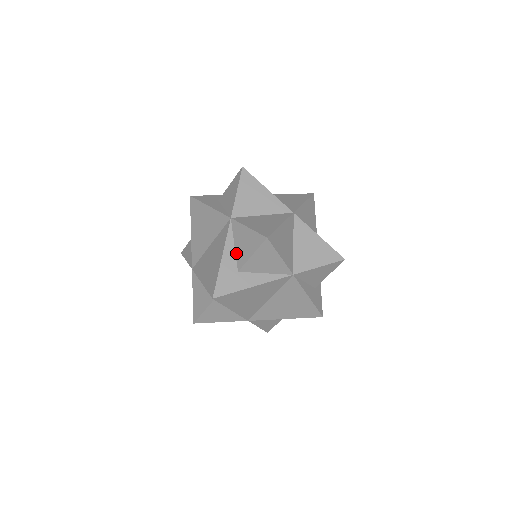
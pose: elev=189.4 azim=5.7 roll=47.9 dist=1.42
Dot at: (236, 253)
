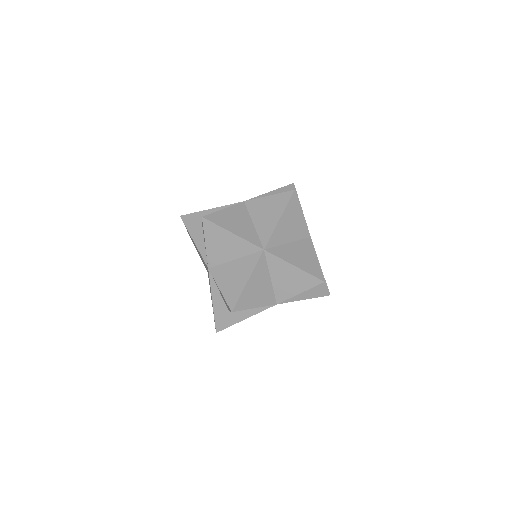
Dot at: (222, 298)
